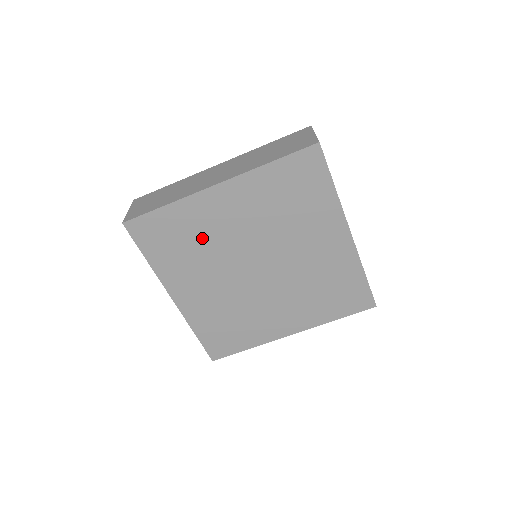
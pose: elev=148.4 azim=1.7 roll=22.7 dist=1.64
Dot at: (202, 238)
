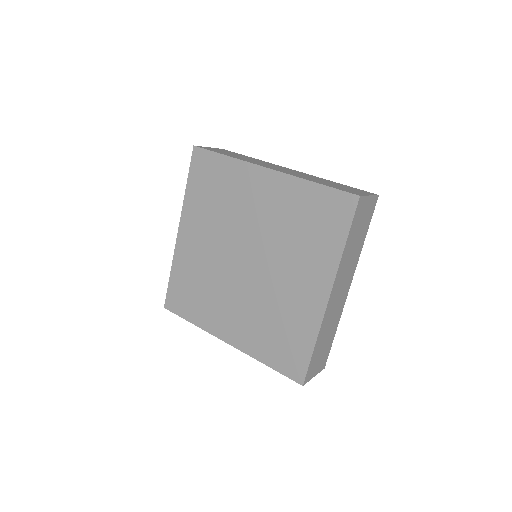
Dot at: (229, 201)
